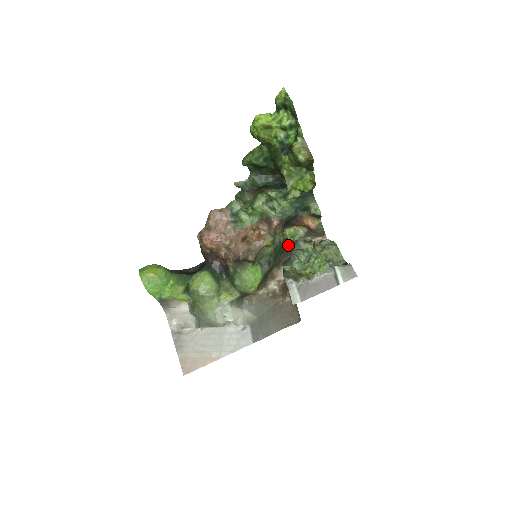
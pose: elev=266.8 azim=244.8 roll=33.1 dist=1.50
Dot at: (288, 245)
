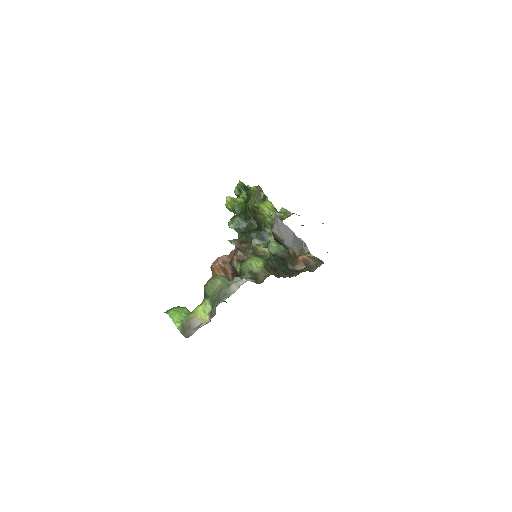
Dot at: occluded
